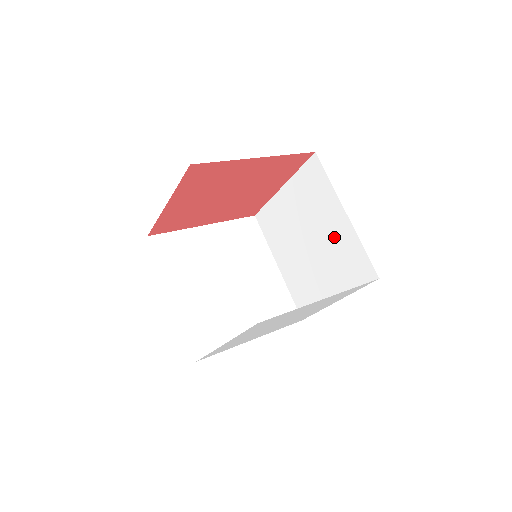
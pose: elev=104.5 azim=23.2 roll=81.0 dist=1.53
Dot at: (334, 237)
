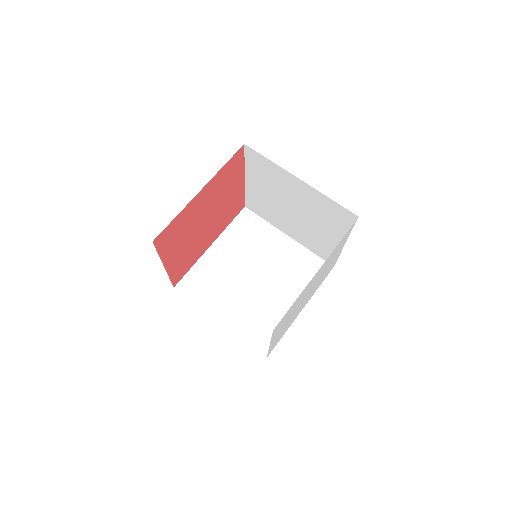
Dot at: (306, 200)
